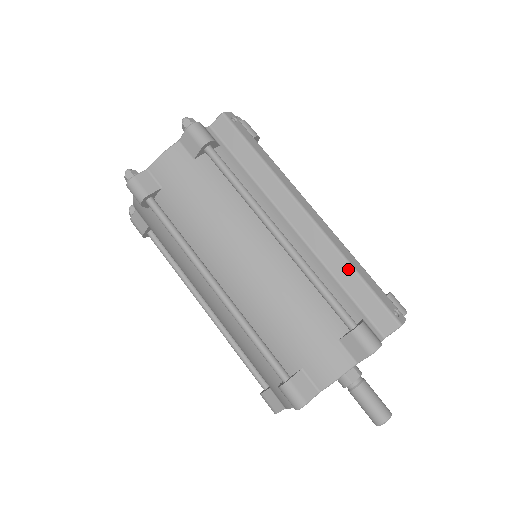
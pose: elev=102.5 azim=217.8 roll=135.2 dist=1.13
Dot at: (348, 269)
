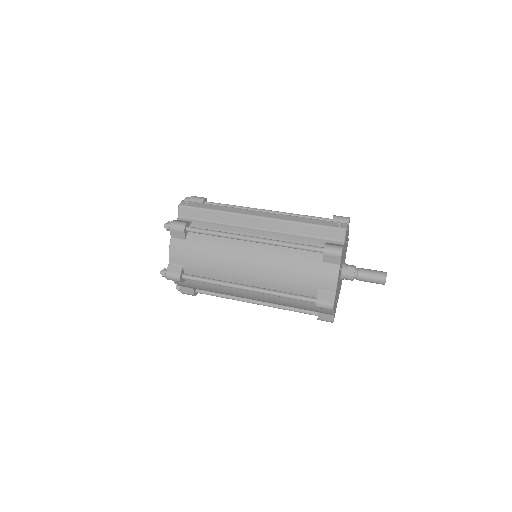
Dot at: (299, 225)
